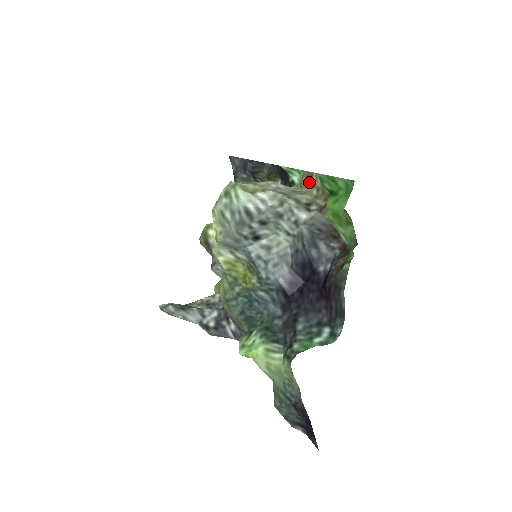
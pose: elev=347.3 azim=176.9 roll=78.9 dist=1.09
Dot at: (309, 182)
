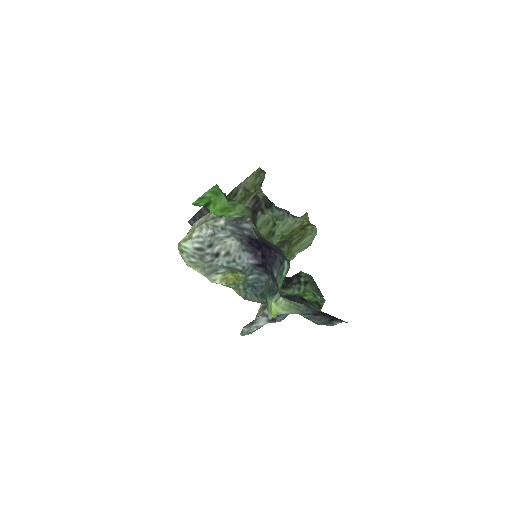
Dot at: occluded
